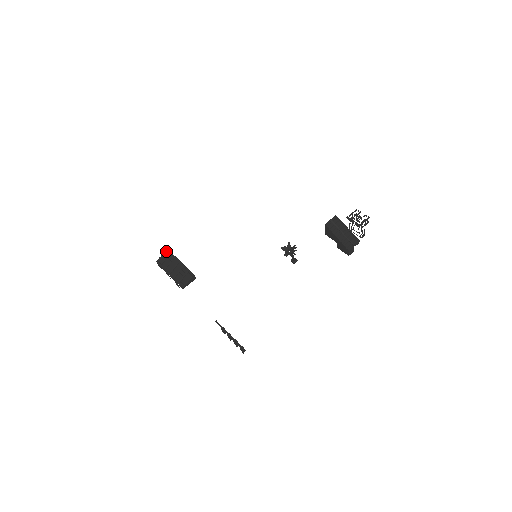
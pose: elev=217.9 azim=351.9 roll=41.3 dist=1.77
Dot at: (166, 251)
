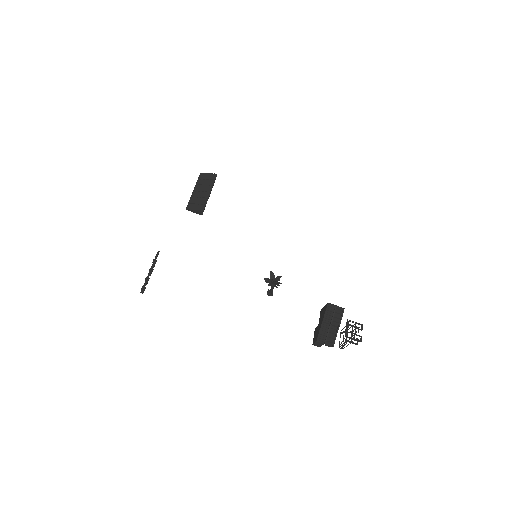
Dot at: (214, 175)
